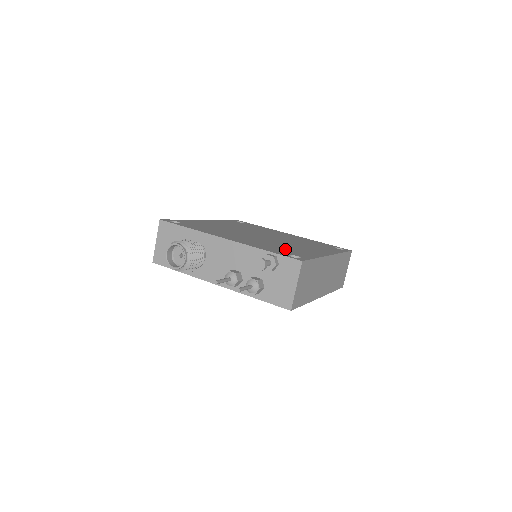
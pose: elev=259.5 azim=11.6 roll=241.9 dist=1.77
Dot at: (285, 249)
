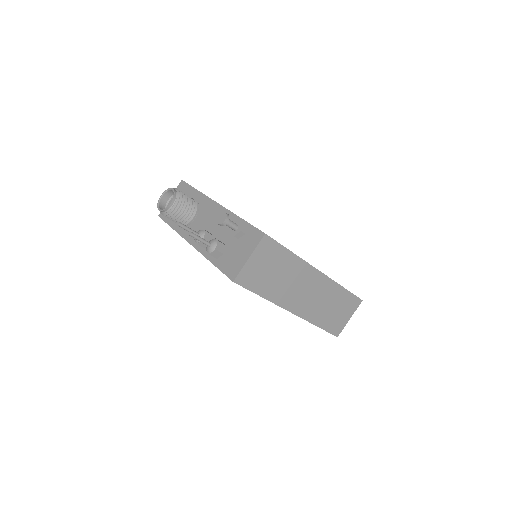
Dot at: occluded
